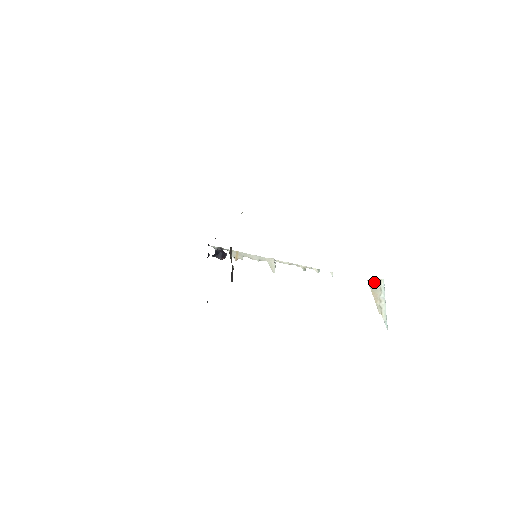
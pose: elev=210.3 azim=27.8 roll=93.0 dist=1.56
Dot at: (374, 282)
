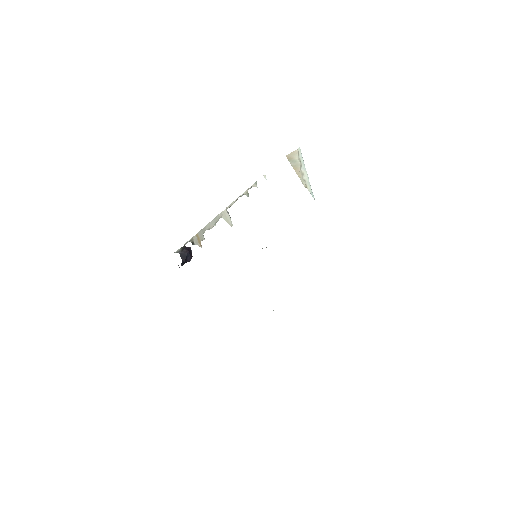
Dot at: (293, 156)
